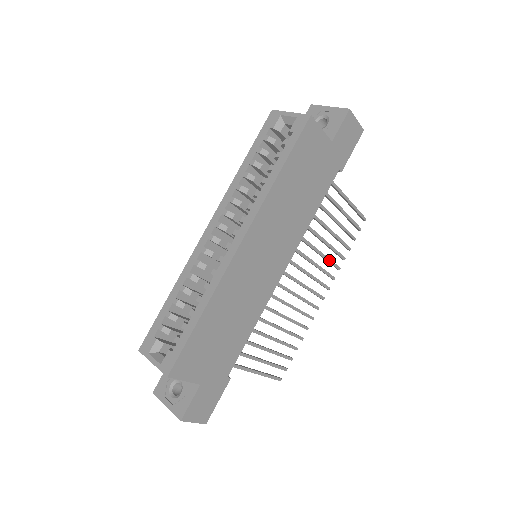
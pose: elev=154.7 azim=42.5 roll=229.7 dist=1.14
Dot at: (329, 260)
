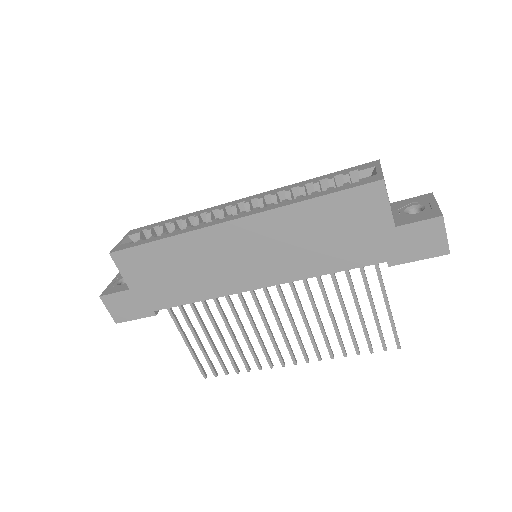
Dot at: (325, 336)
